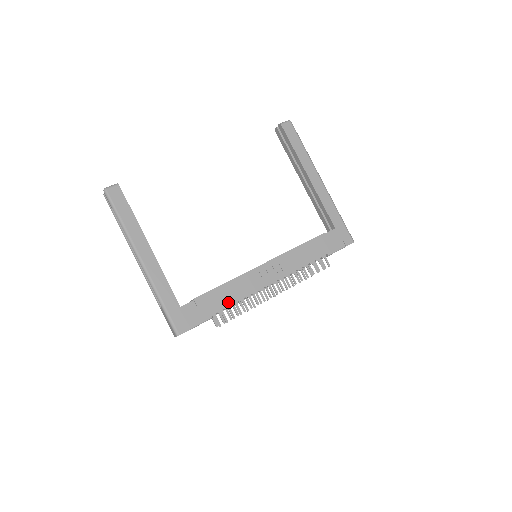
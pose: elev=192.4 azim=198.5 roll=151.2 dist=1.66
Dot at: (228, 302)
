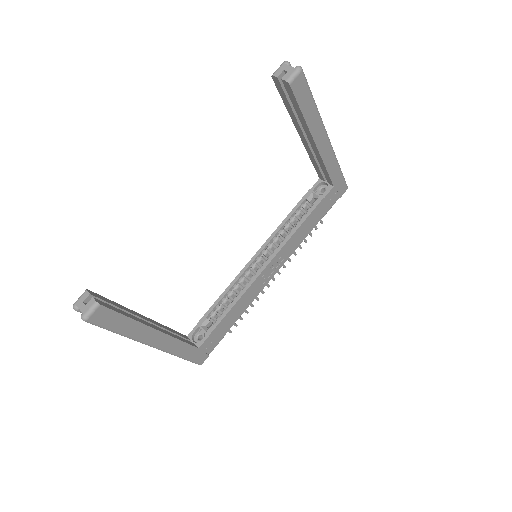
Dot at: (238, 316)
